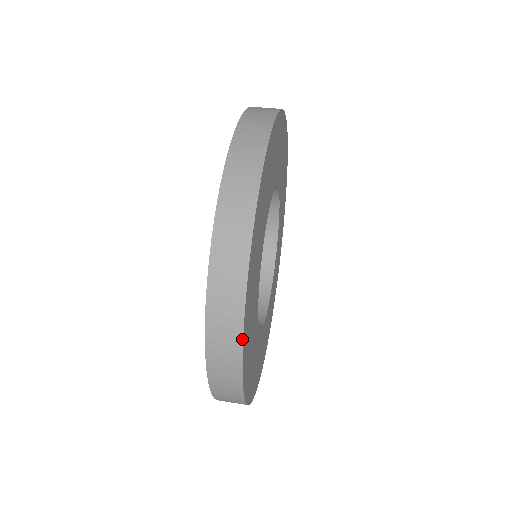
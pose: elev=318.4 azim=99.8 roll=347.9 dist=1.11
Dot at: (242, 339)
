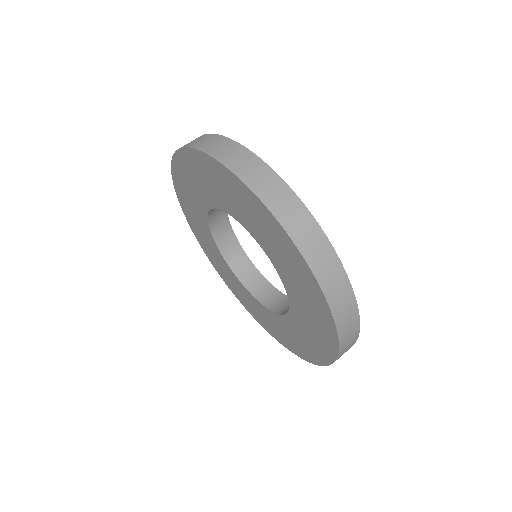
Dot at: occluded
